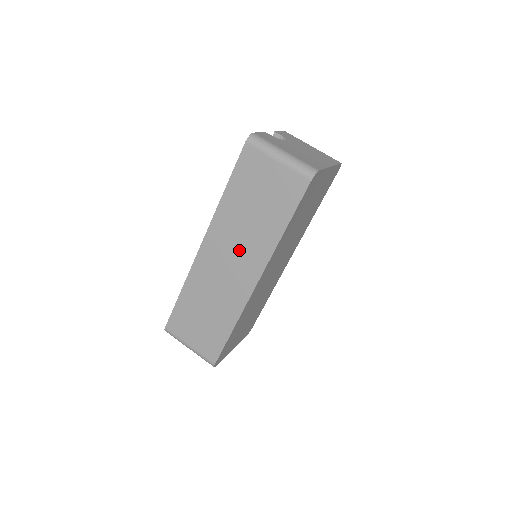
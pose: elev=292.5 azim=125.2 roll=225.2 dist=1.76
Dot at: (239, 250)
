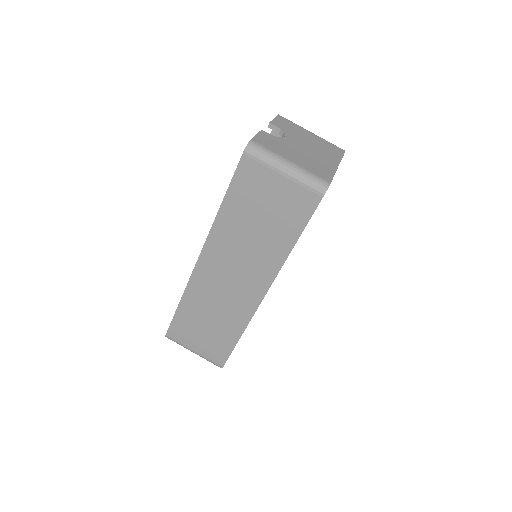
Dot at: (242, 264)
